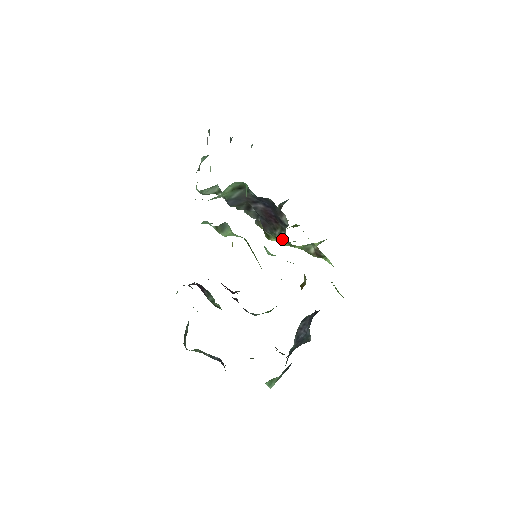
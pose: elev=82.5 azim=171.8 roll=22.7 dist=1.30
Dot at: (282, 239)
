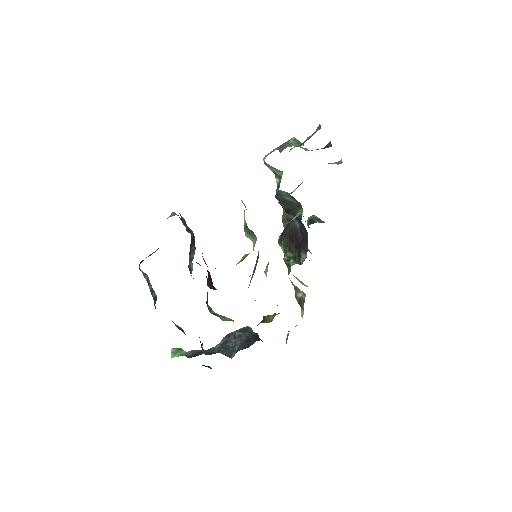
Dot at: occluded
